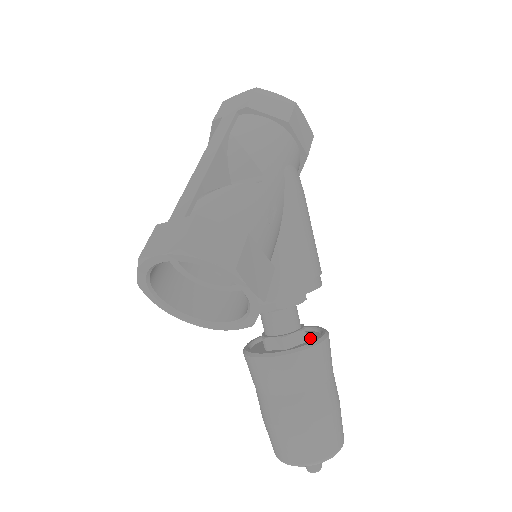
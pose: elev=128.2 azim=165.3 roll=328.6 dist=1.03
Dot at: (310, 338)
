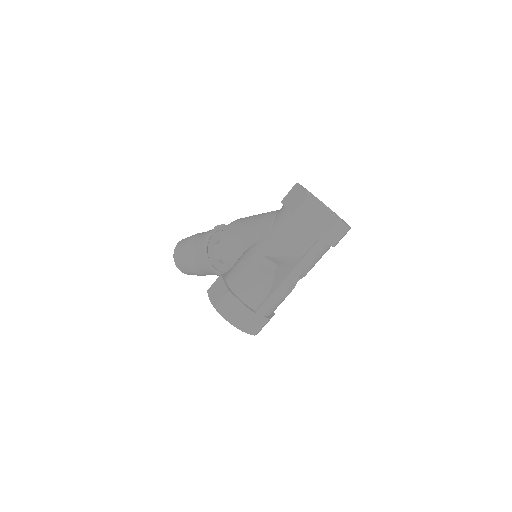
Dot at: occluded
